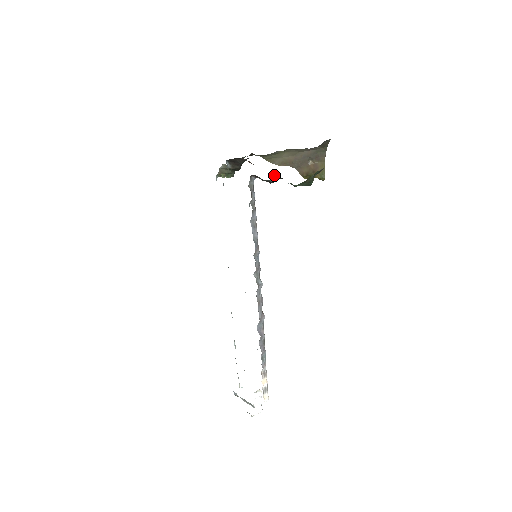
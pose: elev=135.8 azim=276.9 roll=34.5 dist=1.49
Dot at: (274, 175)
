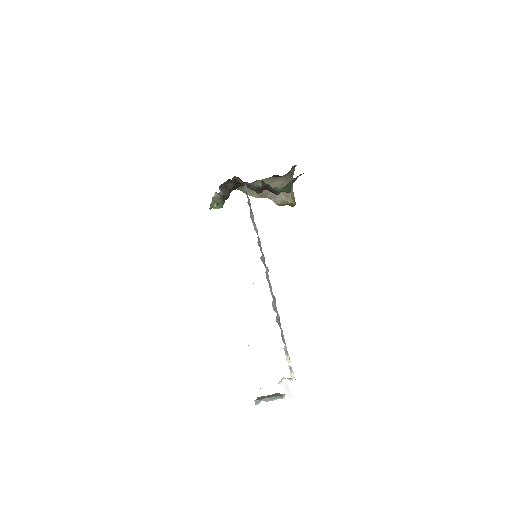
Dot at: (262, 183)
